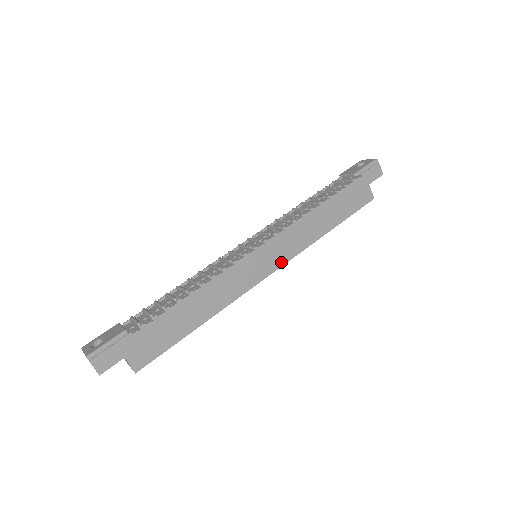
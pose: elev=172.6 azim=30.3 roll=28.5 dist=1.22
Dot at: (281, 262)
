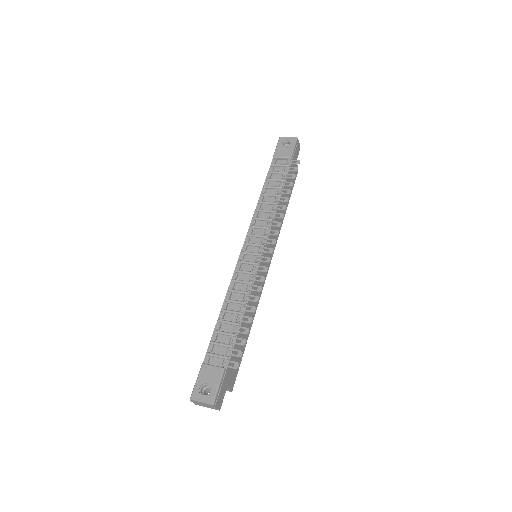
Dot at: (272, 253)
